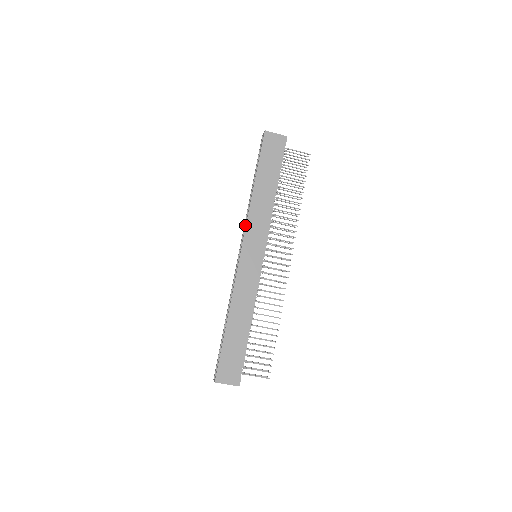
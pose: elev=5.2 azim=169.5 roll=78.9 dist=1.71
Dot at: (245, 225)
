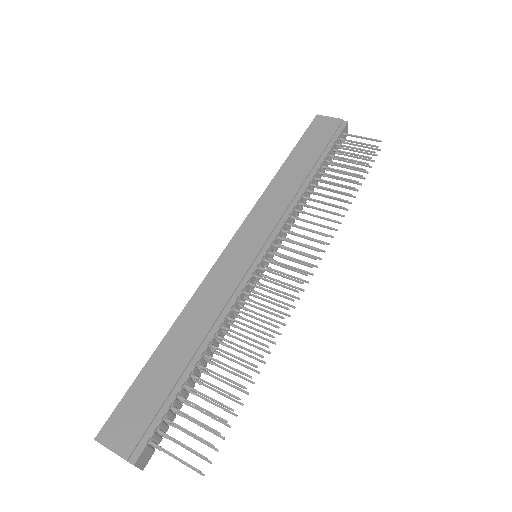
Dot at: occluded
